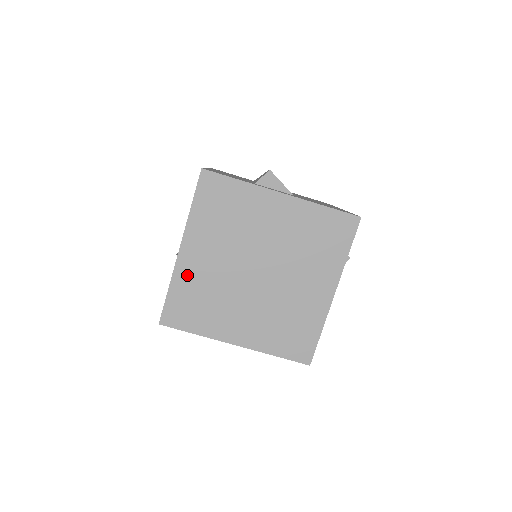
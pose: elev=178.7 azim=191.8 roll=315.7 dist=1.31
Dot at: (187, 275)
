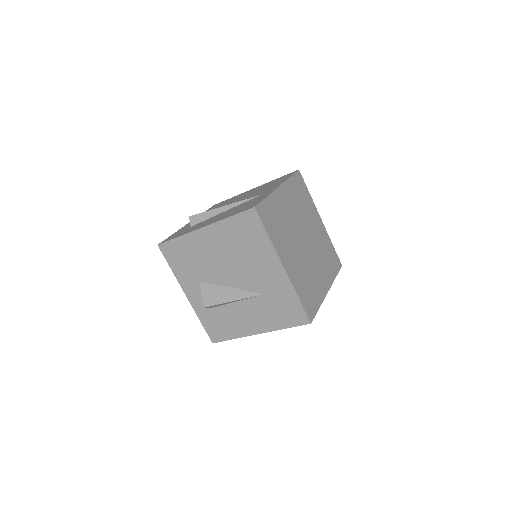
Dot at: (277, 202)
